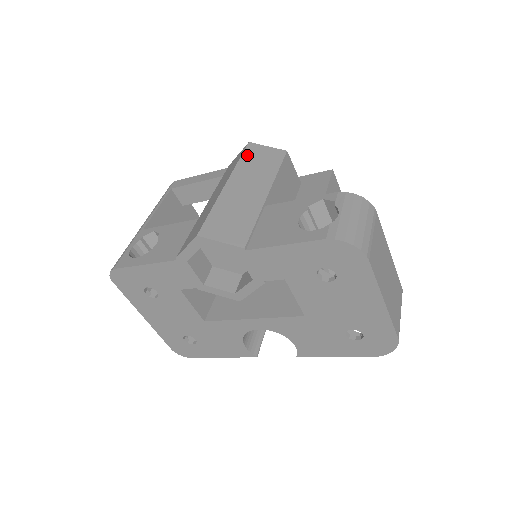
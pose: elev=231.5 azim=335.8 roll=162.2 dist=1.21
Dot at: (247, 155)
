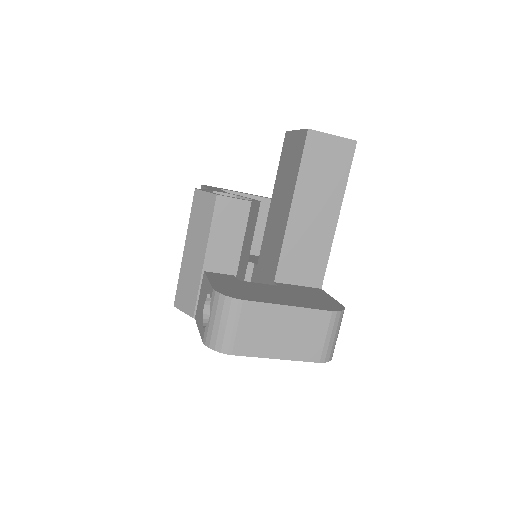
Dot at: (194, 209)
